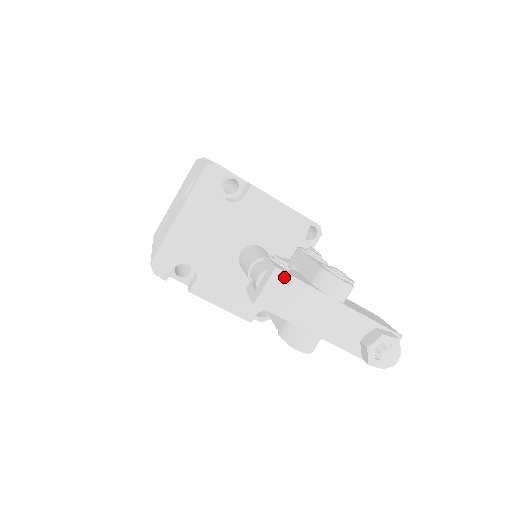
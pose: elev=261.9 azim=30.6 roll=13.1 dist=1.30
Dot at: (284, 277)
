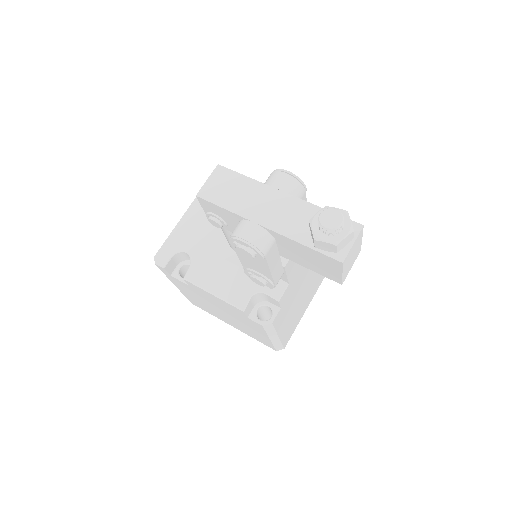
Dot at: (225, 172)
